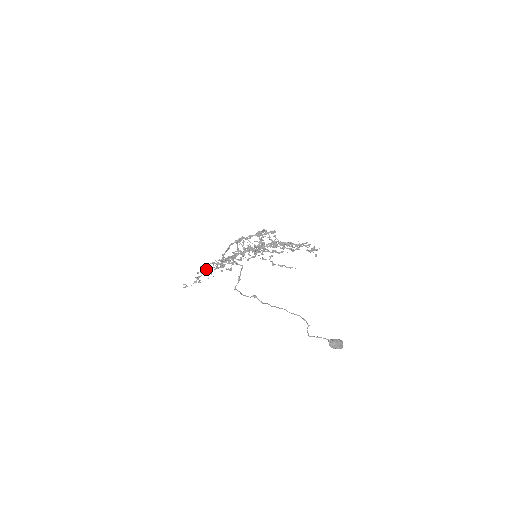
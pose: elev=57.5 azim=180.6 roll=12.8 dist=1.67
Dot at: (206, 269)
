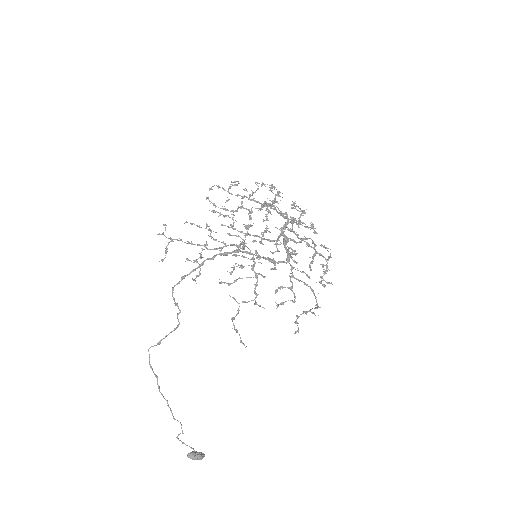
Dot at: (196, 225)
